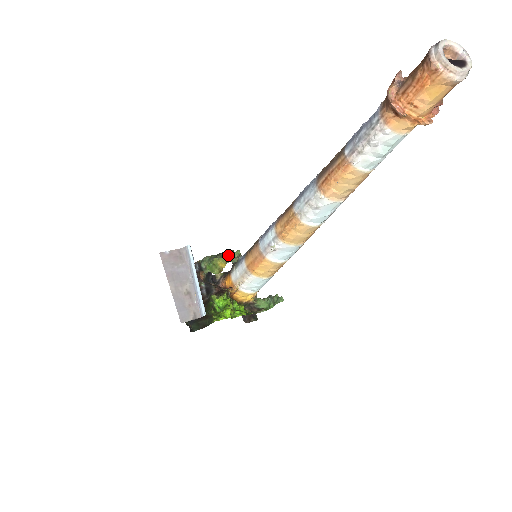
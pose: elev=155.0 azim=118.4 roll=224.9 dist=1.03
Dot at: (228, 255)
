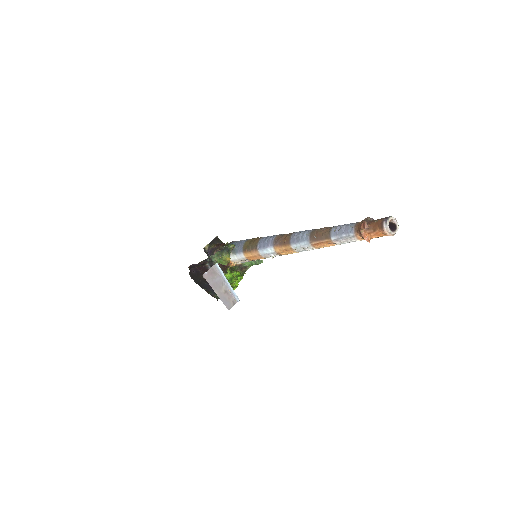
Dot at: (228, 250)
